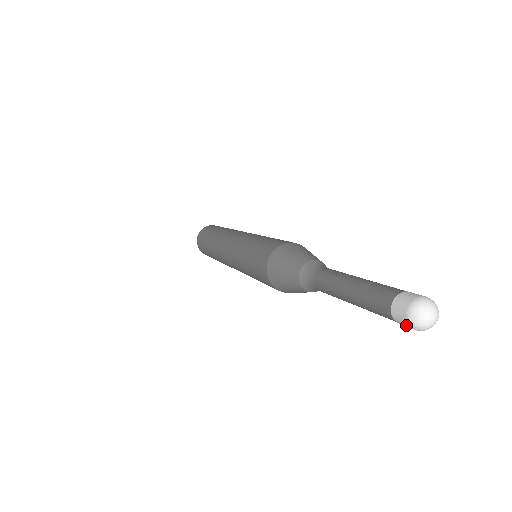
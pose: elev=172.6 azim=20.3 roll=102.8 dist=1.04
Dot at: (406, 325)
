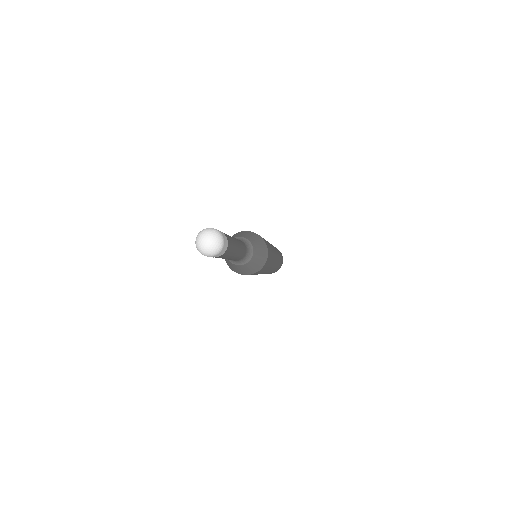
Dot at: occluded
